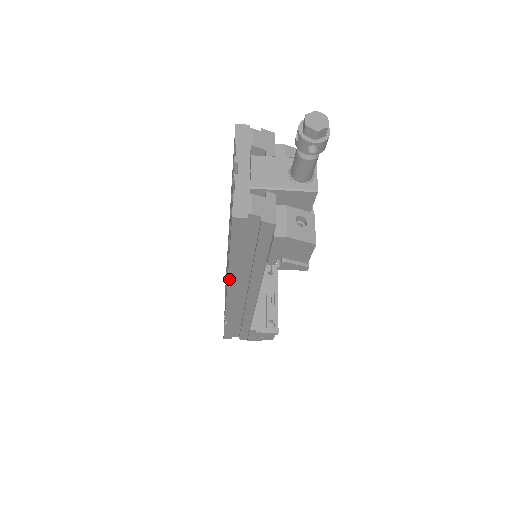
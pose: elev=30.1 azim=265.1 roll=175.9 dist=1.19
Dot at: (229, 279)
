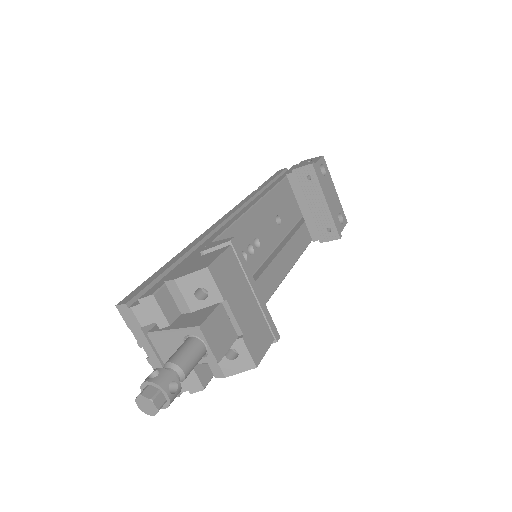
Dot at: occluded
